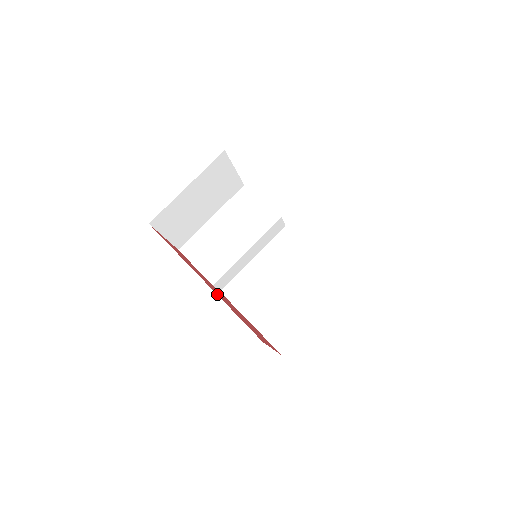
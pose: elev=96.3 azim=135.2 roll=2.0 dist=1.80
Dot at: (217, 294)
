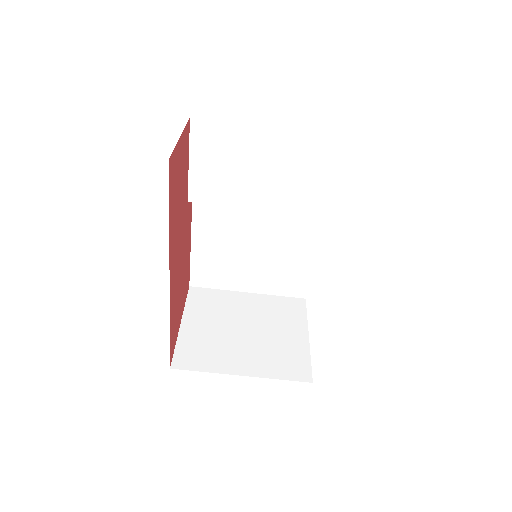
Dot at: (171, 300)
